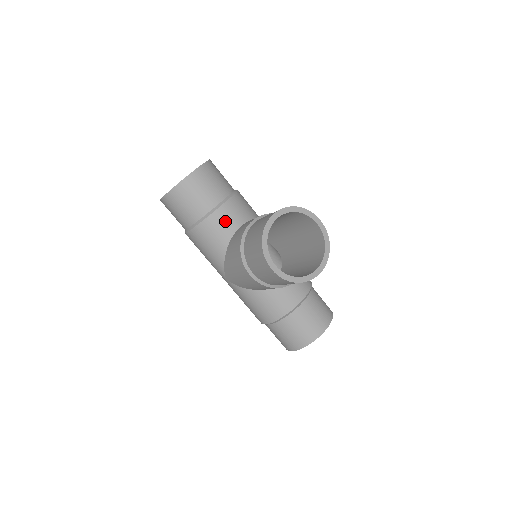
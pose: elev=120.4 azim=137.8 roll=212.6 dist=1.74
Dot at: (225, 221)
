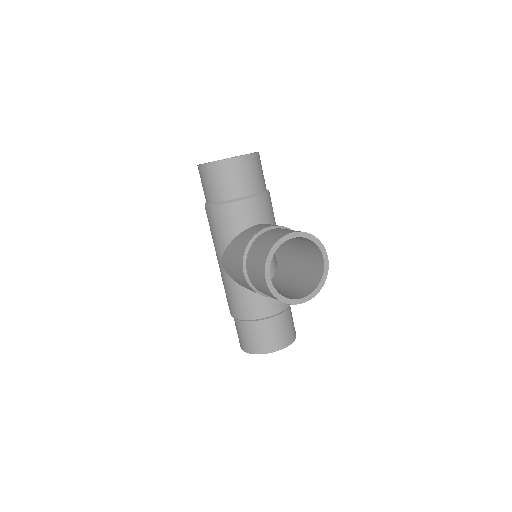
Dot at: (245, 214)
